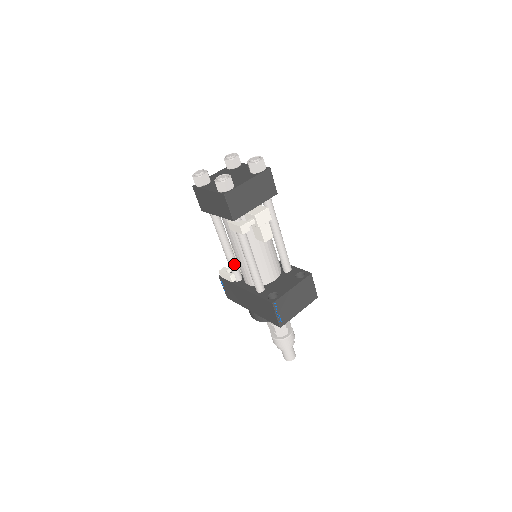
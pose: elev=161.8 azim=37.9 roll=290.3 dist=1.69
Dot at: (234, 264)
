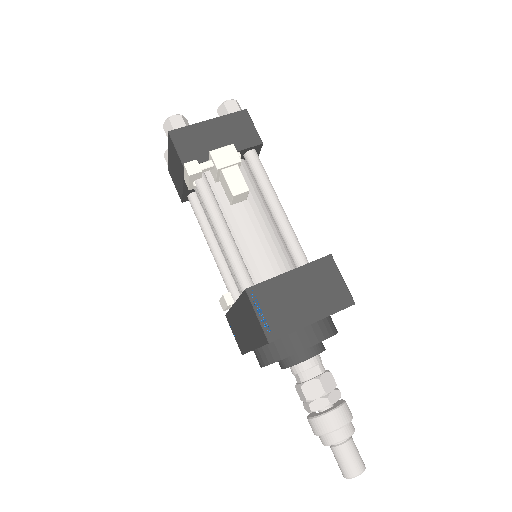
Dot at: (228, 275)
